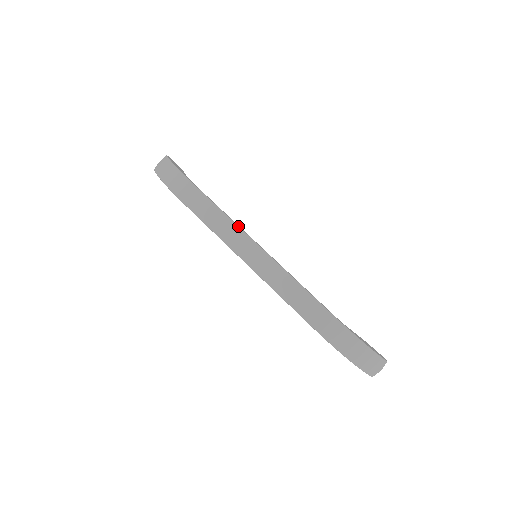
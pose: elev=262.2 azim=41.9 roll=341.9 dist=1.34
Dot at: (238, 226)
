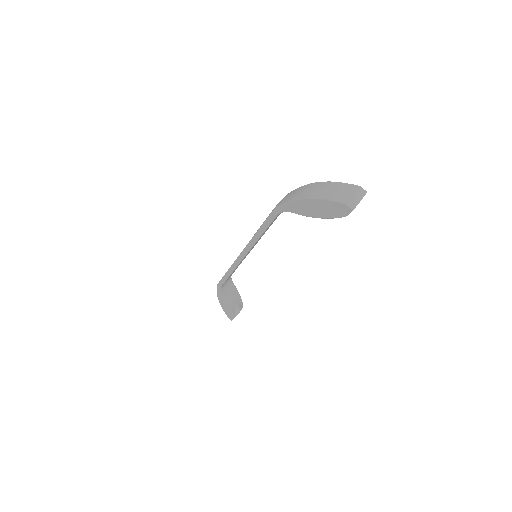
Dot at: occluded
